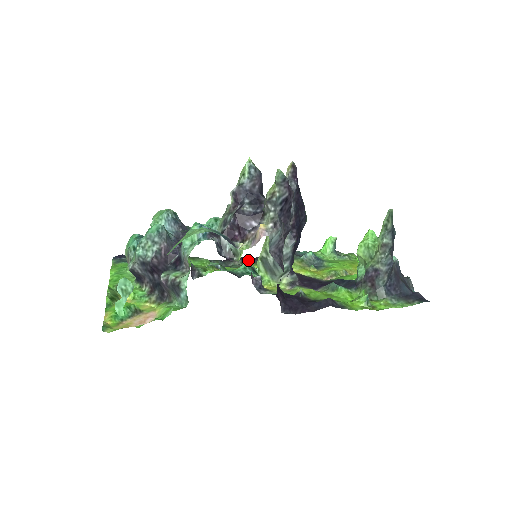
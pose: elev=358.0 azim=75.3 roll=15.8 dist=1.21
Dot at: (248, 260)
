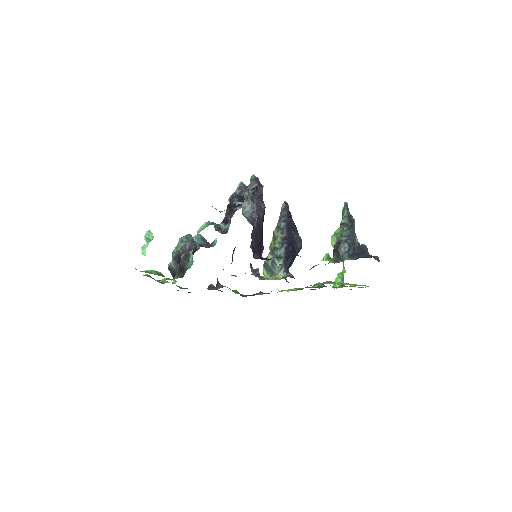
Dot at: (269, 293)
